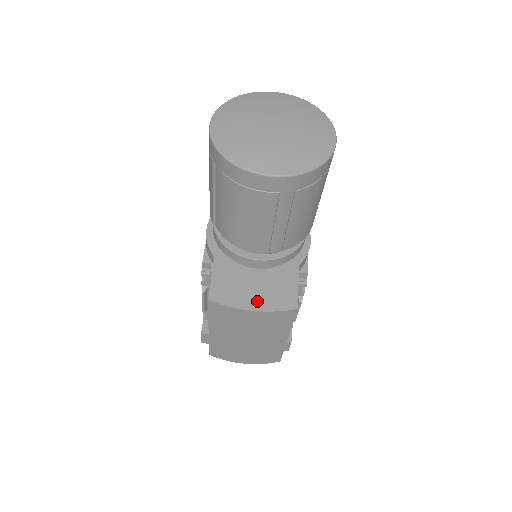
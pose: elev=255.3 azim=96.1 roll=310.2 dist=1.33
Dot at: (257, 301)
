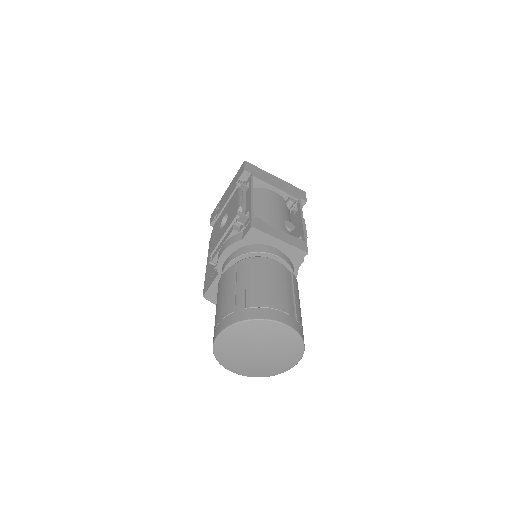
Dot at: occluded
